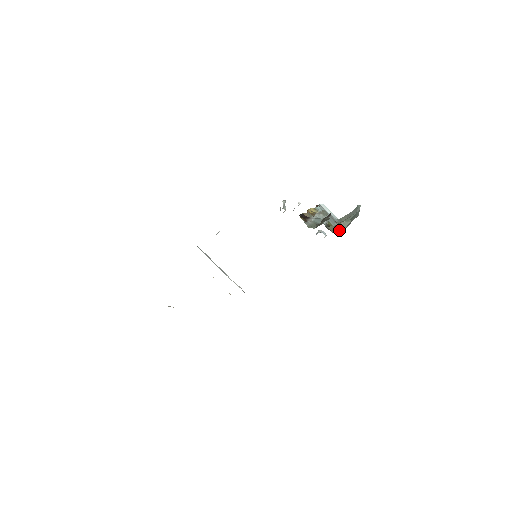
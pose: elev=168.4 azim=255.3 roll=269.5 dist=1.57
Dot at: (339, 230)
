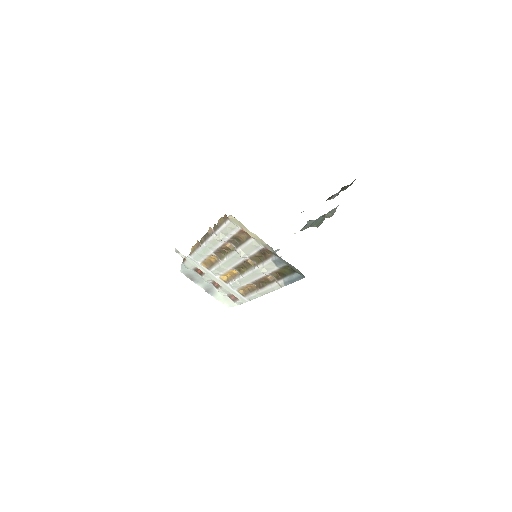
Dot at: (329, 217)
